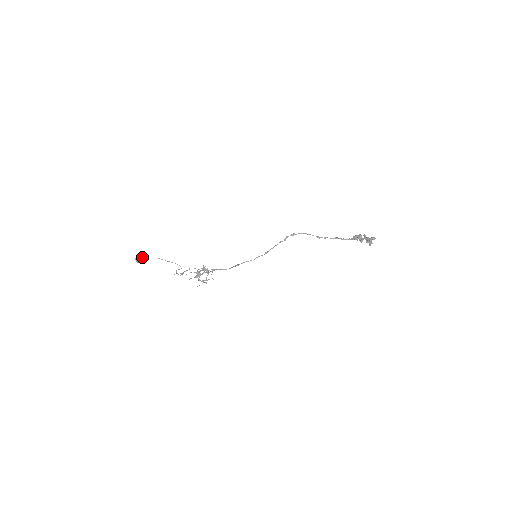
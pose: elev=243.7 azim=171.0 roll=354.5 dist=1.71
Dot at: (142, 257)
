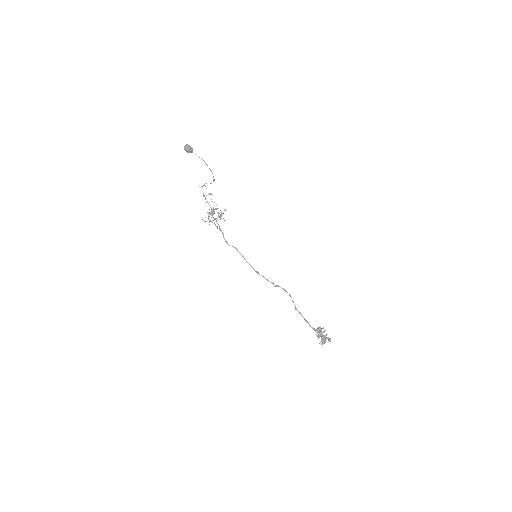
Dot at: (191, 150)
